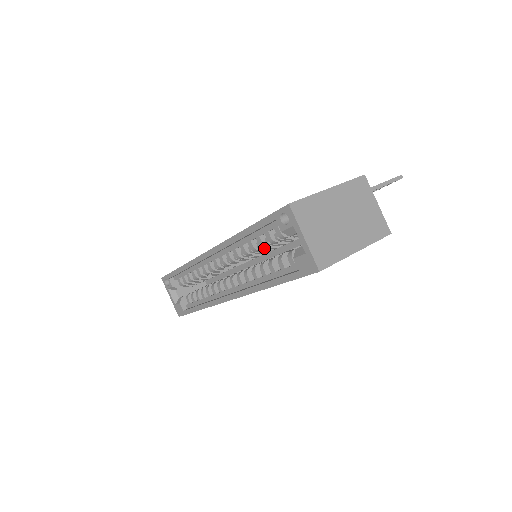
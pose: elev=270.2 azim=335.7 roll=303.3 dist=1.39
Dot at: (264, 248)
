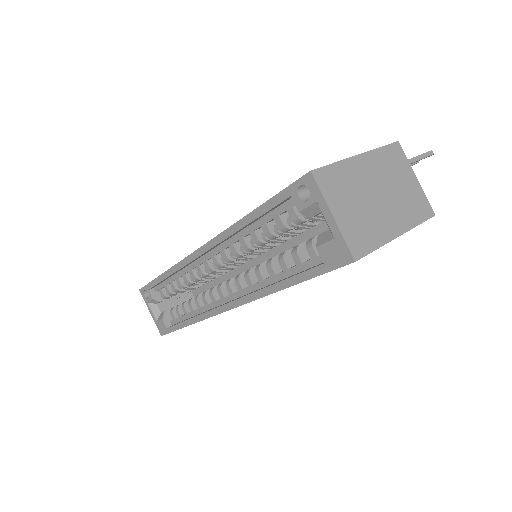
Dot at: (271, 240)
